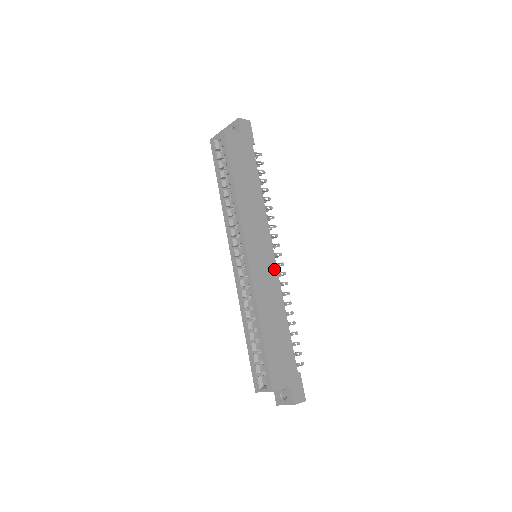
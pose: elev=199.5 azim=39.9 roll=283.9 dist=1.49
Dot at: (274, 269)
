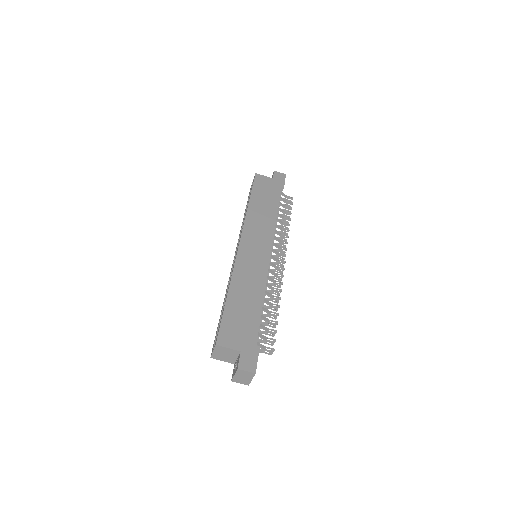
Dot at: (265, 262)
